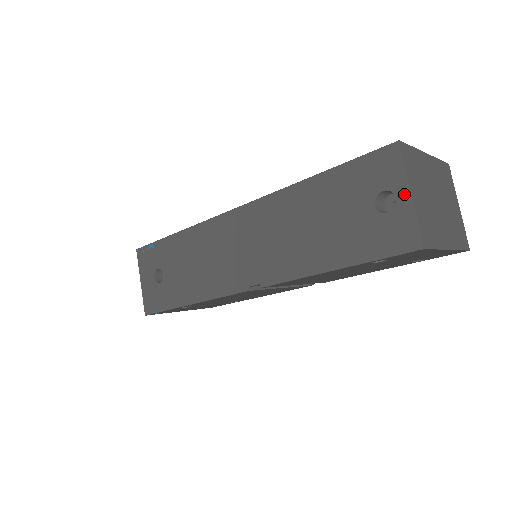
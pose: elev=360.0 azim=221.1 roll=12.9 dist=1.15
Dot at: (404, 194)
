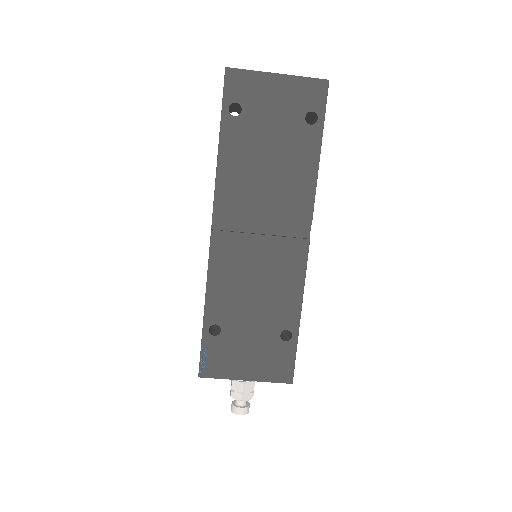
Dot at: occluded
